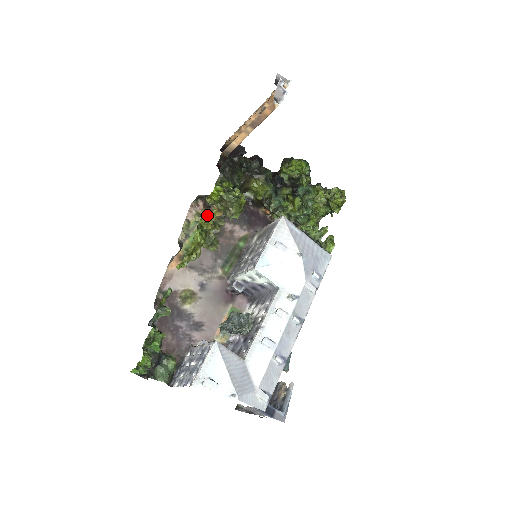
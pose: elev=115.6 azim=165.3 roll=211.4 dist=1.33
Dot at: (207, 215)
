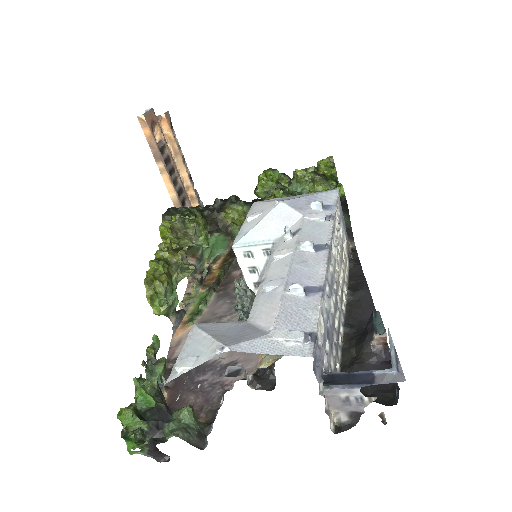
Dot at: (160, 248)
